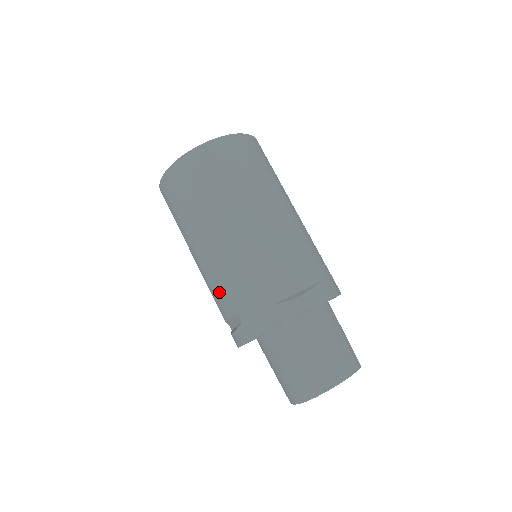
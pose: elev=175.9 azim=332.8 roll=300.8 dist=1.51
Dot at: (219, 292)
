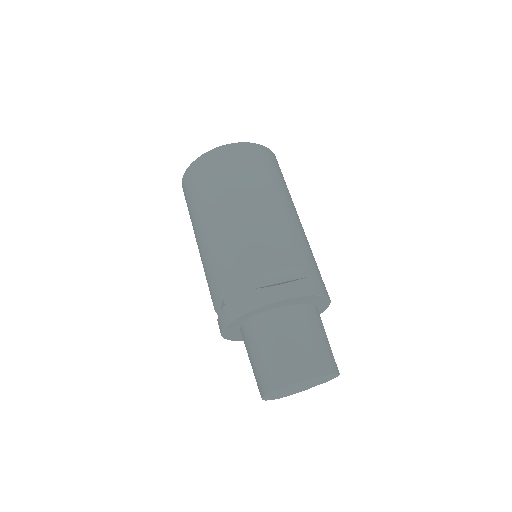
Dot at: (211, 277)
